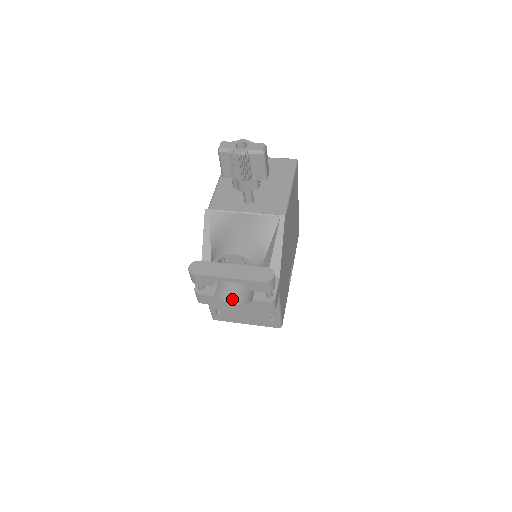
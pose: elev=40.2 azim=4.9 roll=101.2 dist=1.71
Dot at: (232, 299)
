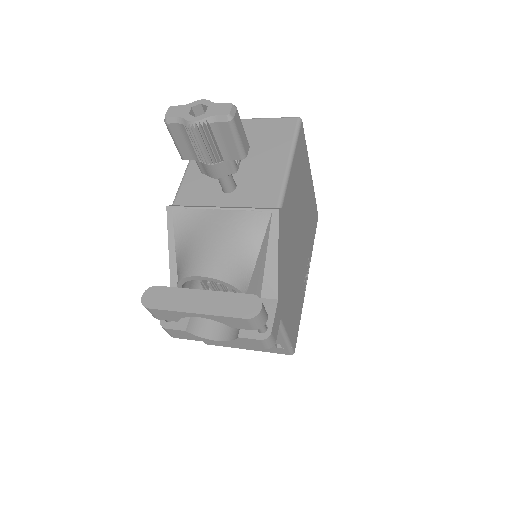
Dot at: (213, 332)
